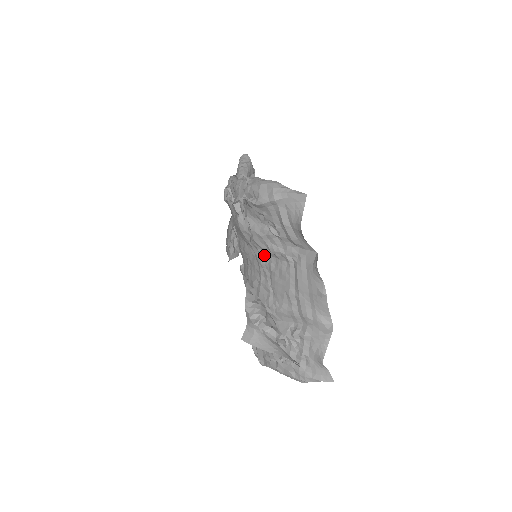
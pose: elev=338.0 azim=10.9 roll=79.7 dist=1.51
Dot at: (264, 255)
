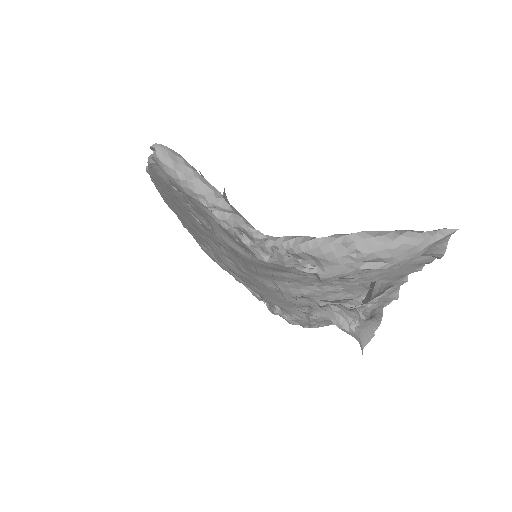
Dot at: occluded
